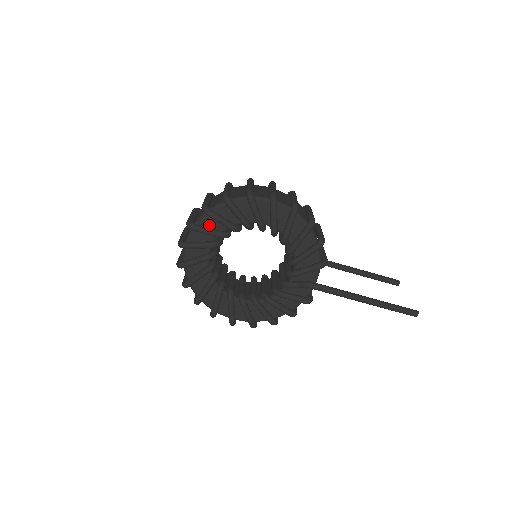
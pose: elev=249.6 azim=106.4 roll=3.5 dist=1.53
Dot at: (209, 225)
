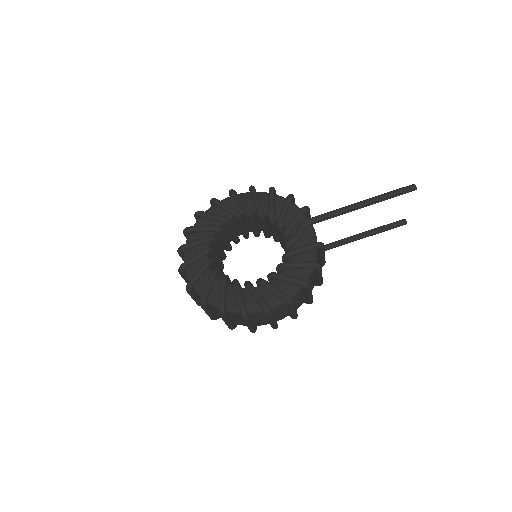
Dot at: occluded
